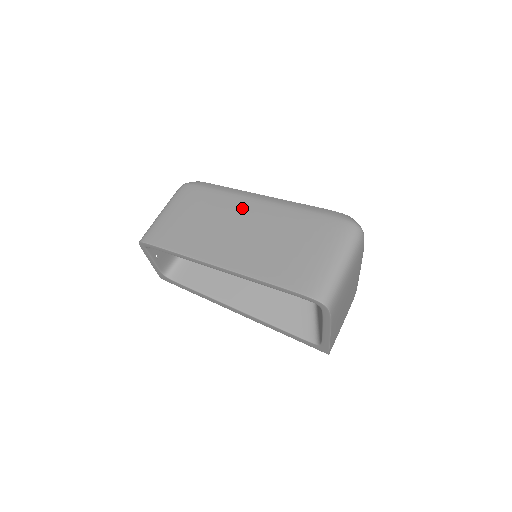
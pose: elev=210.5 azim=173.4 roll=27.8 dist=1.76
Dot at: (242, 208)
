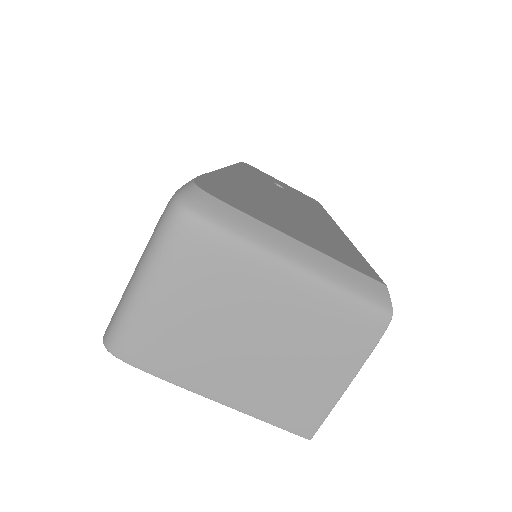
Dot at: occluded
